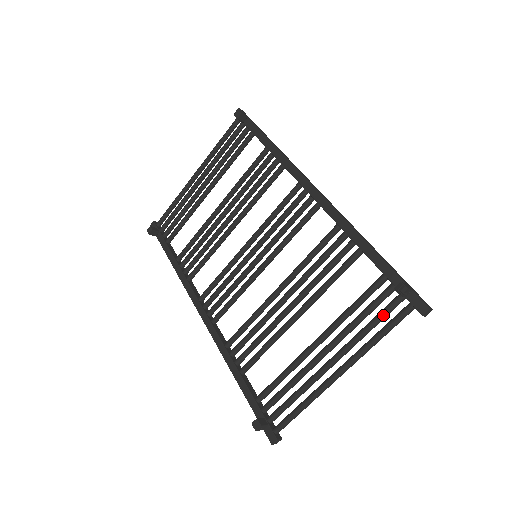
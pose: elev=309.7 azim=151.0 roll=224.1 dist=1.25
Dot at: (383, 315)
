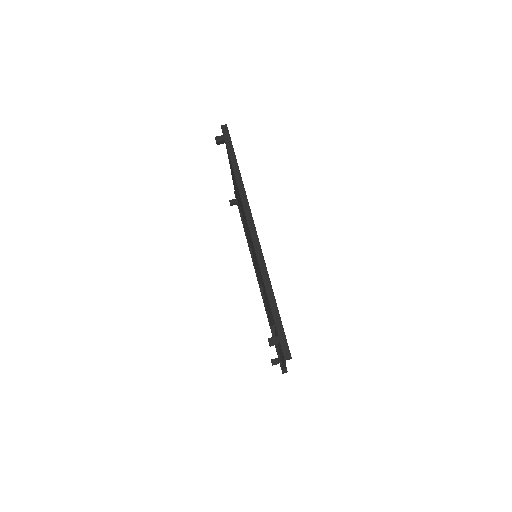
Dot at: occluded
